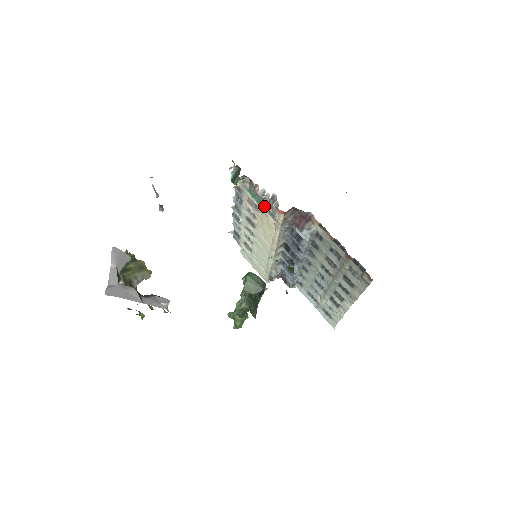
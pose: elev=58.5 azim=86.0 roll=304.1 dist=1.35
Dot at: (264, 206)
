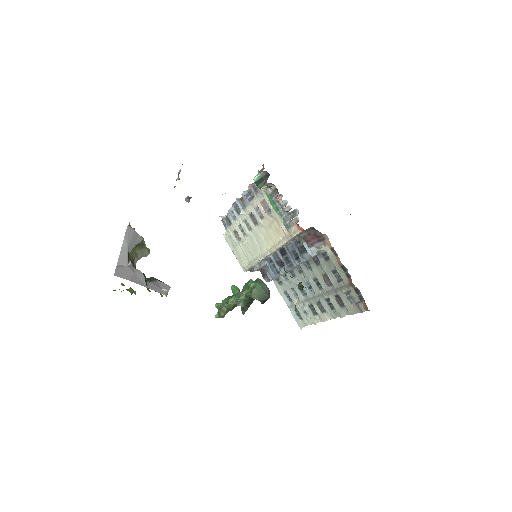
Dot at: (281, 215)
